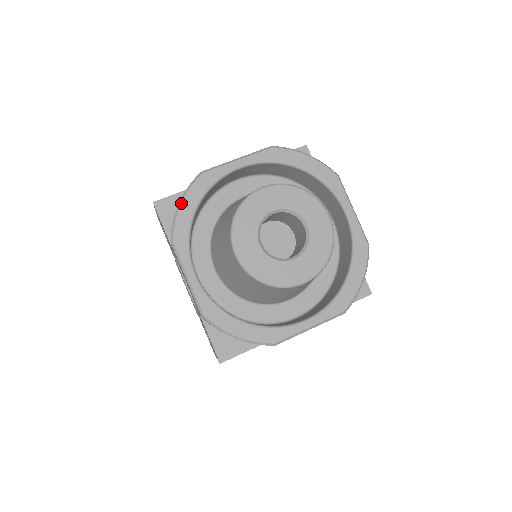
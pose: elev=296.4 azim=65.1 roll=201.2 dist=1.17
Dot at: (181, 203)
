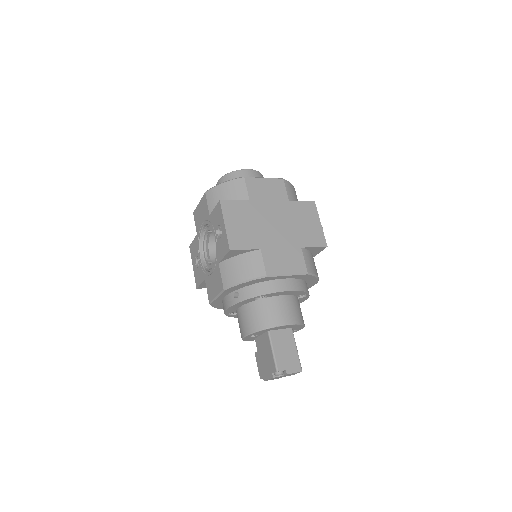
Dot at: occluded
